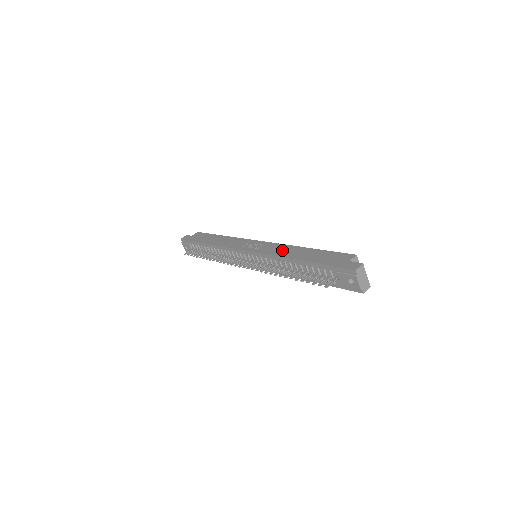
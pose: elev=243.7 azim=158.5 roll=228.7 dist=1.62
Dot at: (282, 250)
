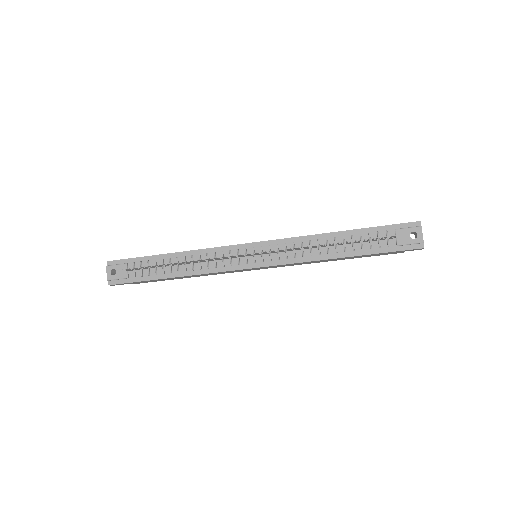
Dot at: occluded
